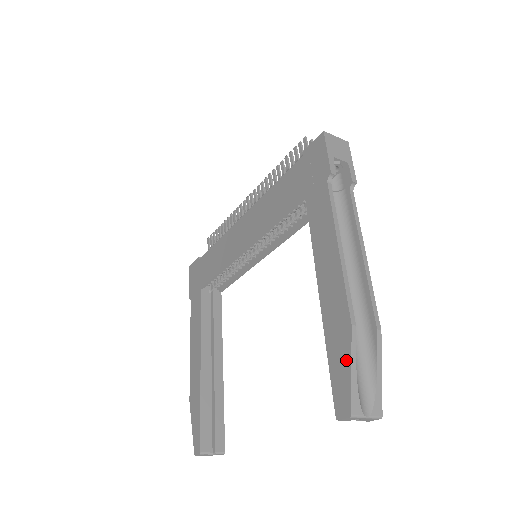
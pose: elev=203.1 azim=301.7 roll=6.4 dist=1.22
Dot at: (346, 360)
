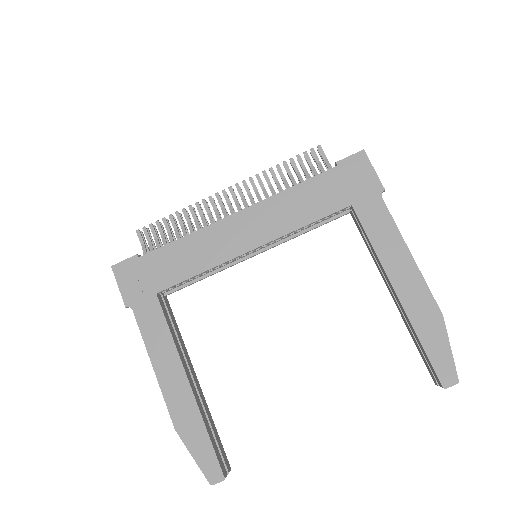
Dot at: (444, 342)
